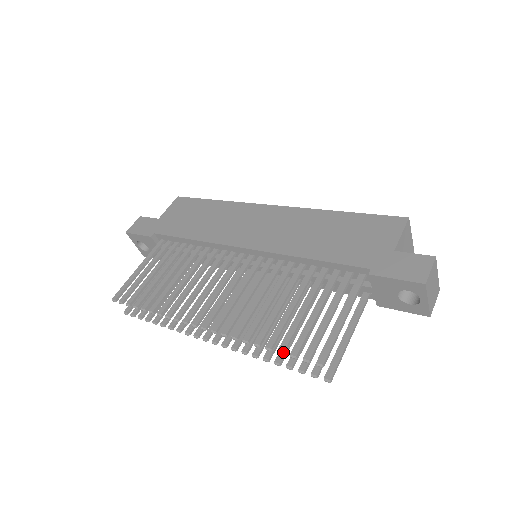
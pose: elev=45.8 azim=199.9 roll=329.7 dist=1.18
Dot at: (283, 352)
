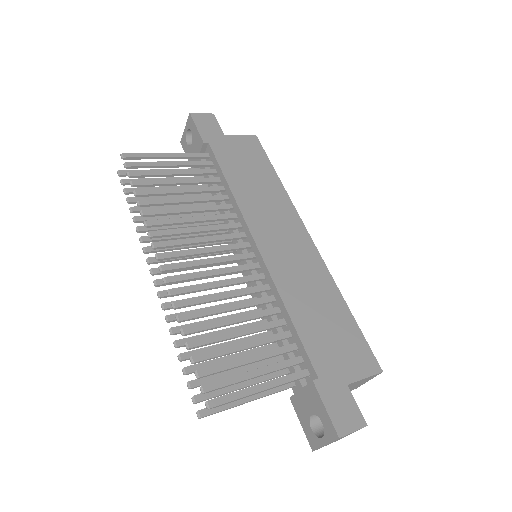
Dot at: (194, 362)
